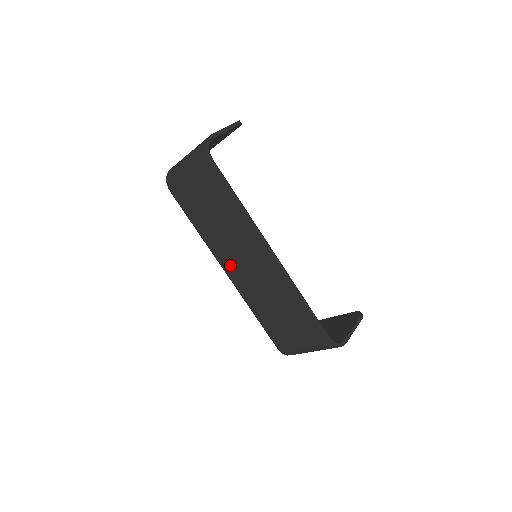
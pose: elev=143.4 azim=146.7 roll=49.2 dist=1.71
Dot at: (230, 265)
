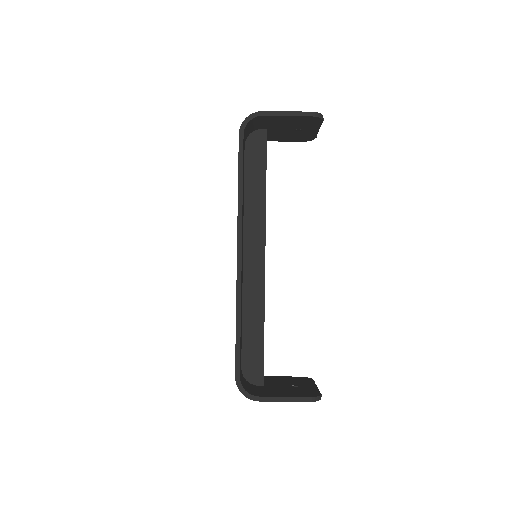
Dot at: occluded
